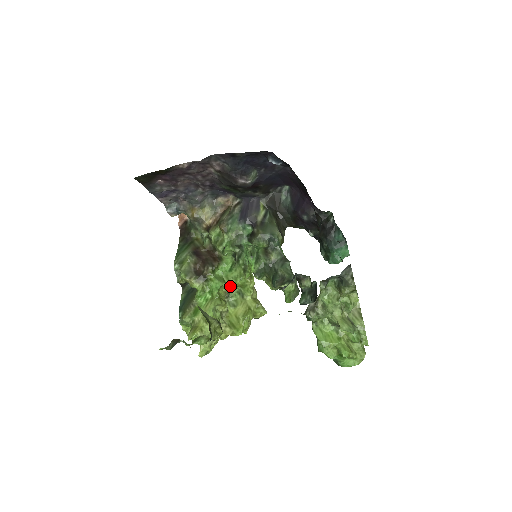
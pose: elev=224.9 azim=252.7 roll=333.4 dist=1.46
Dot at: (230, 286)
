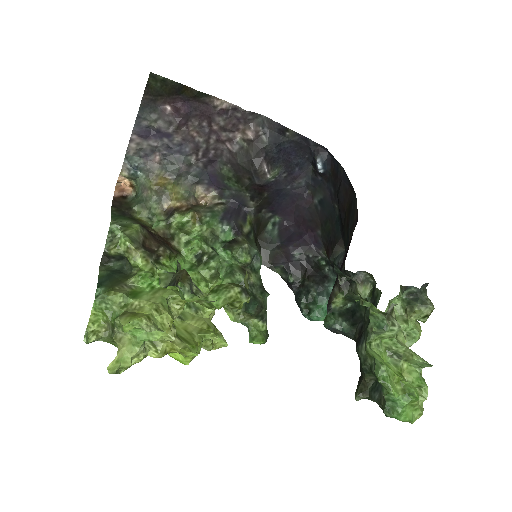
Dot at: occluded
